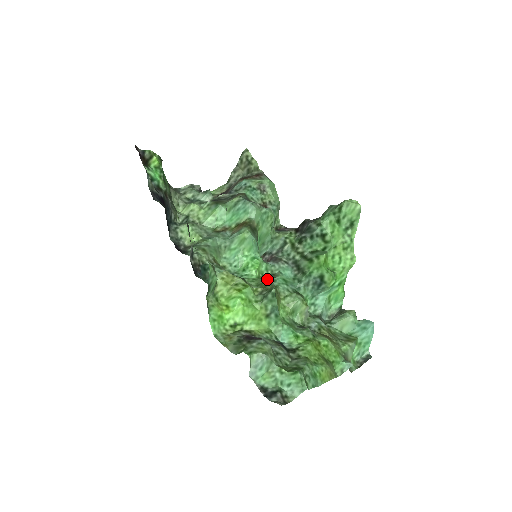
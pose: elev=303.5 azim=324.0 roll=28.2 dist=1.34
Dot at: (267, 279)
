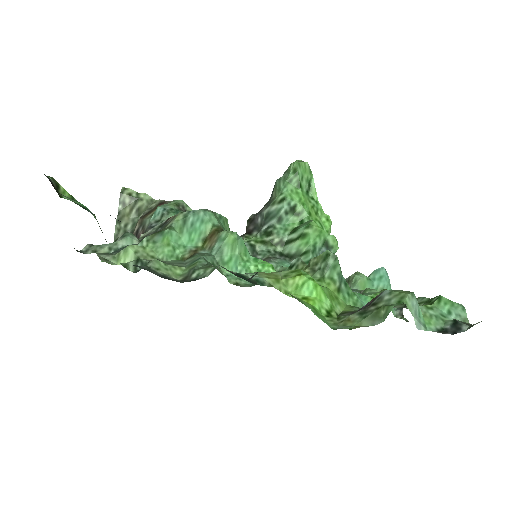
Dot at: (296, 263)
